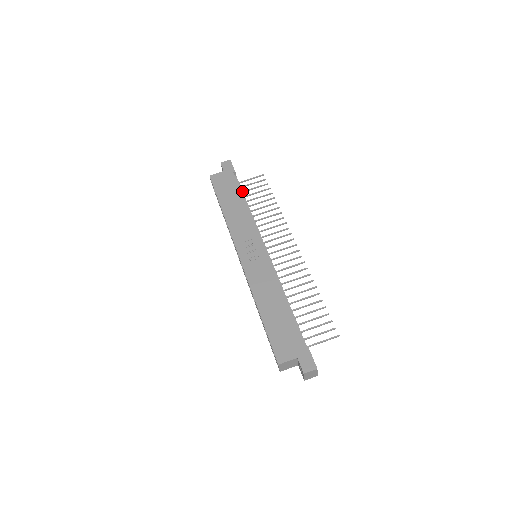
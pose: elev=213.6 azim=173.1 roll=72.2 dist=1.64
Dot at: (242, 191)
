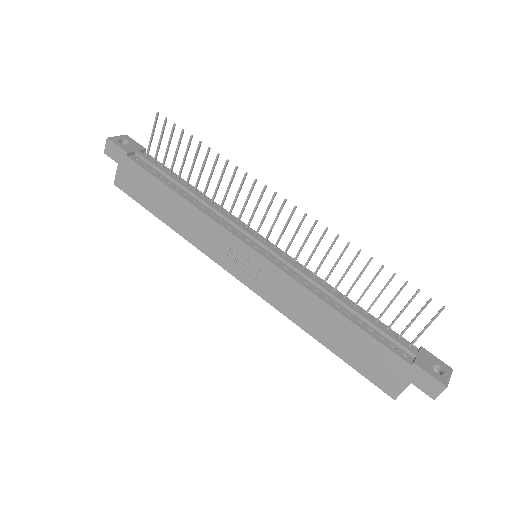
Dot at: (161, 171)
